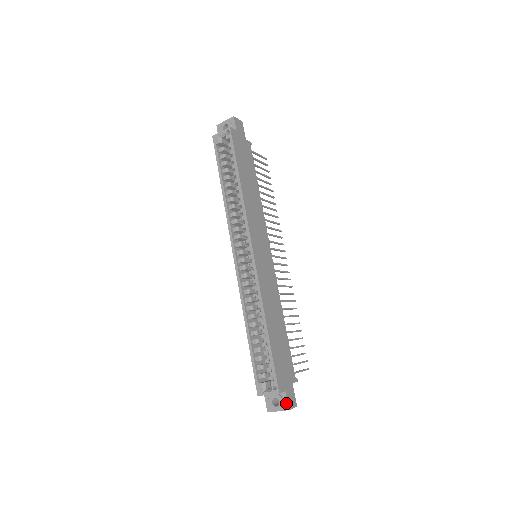
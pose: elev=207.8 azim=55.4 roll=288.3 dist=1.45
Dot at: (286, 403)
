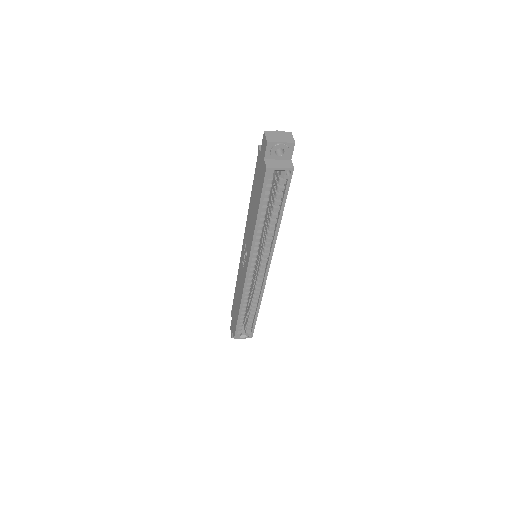
Dot at: occluded
